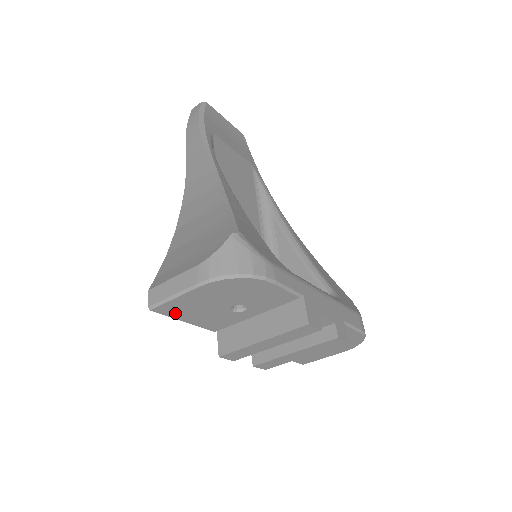
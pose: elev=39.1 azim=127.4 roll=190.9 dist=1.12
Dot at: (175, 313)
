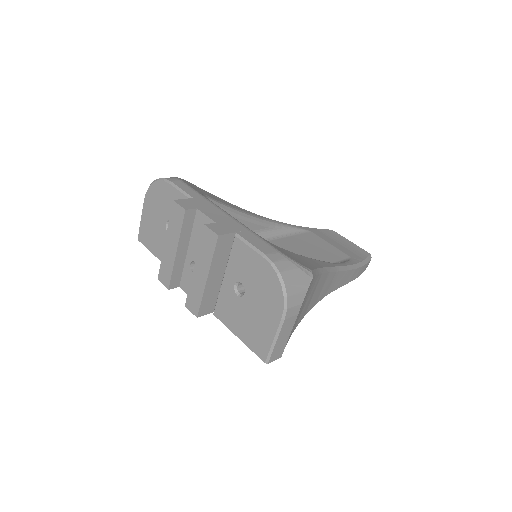
Dot at: (147, 242)
